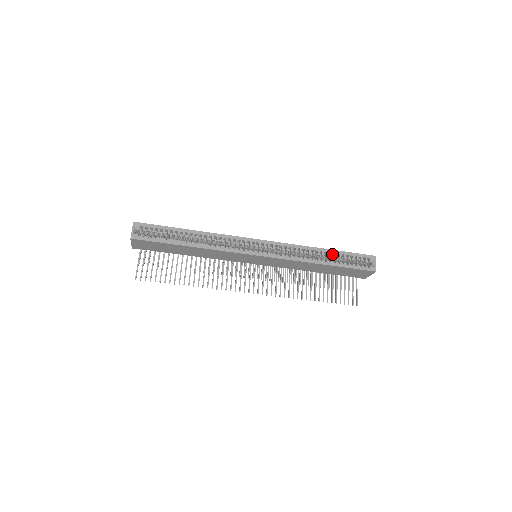
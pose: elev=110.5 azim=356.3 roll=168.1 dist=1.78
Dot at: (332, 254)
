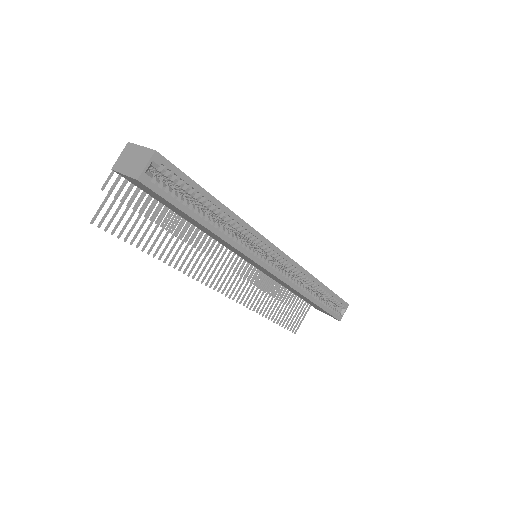
Dot at: (324, 292)
